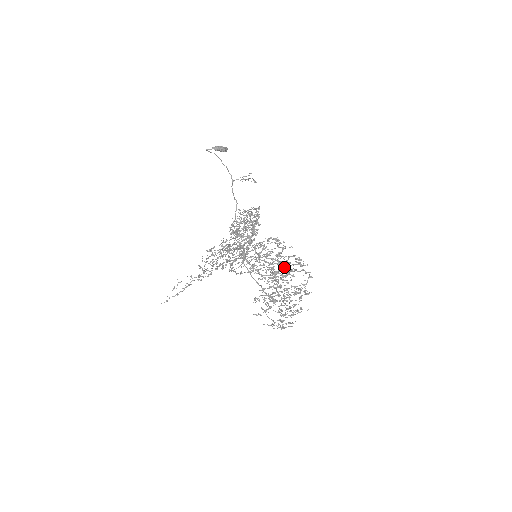
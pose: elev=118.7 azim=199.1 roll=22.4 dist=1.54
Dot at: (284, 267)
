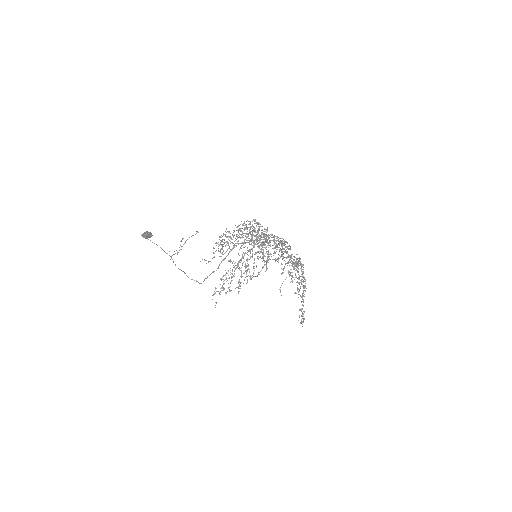
Dot at: (283, 239)
